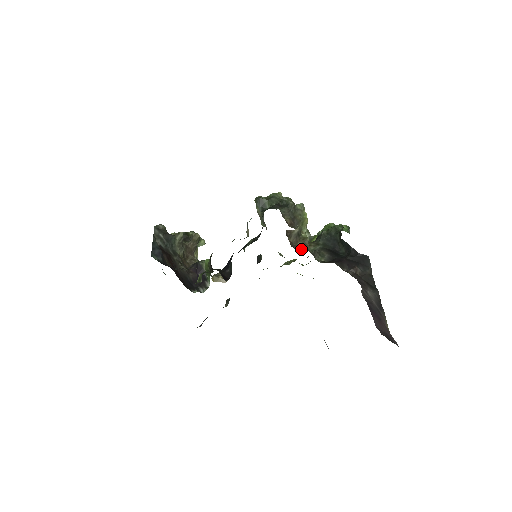
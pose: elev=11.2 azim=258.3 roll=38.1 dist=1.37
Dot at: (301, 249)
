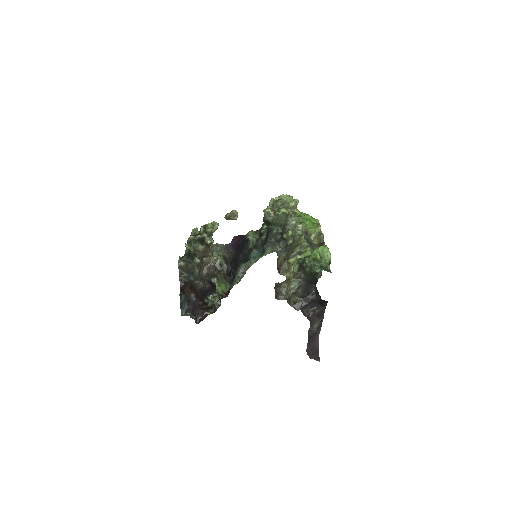
Dot at: (291, 259)
